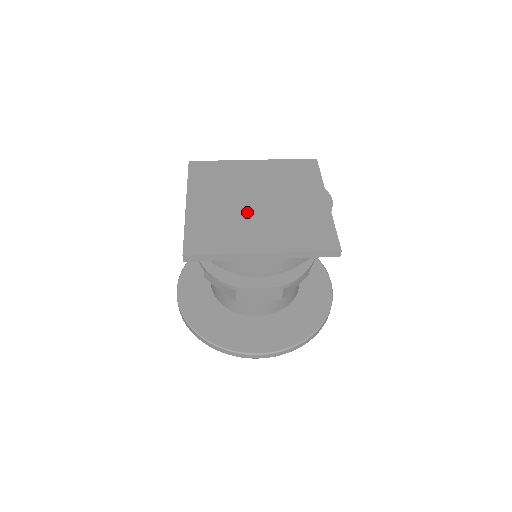
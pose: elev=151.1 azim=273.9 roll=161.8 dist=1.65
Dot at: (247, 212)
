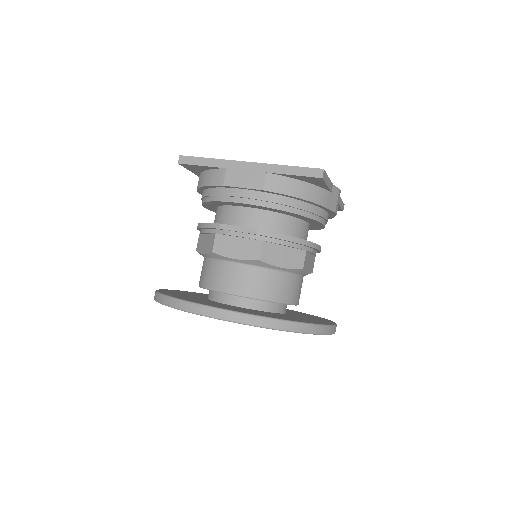
Dot at: occluded
